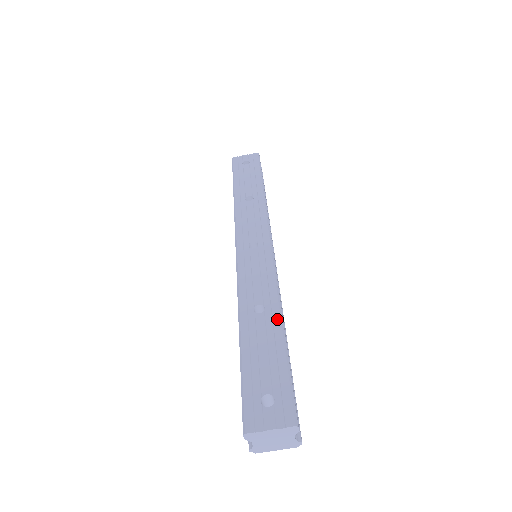
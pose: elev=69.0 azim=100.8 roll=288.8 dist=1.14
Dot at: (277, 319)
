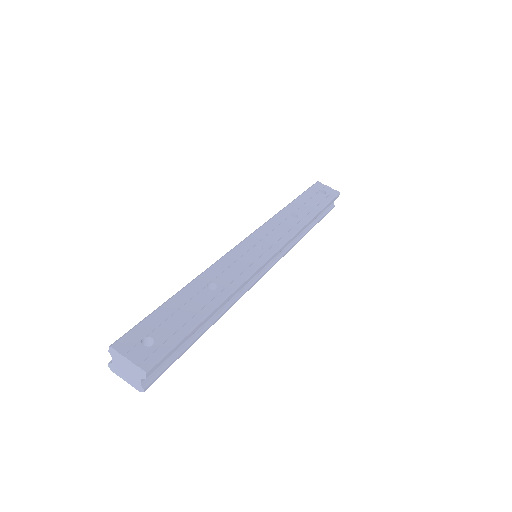
Dot at: (215, 302)
